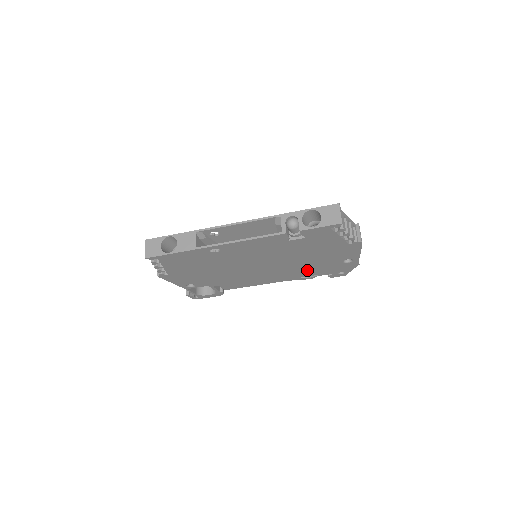
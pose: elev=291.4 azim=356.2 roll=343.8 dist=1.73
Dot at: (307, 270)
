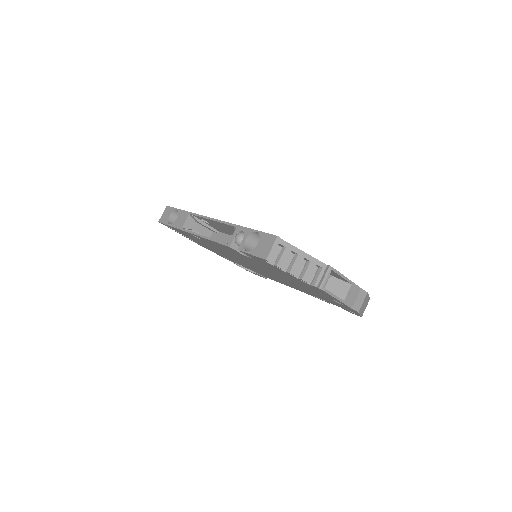
Dot at: (310, 292)
